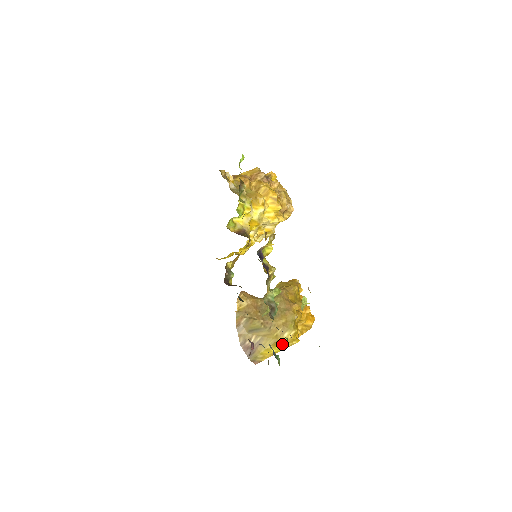
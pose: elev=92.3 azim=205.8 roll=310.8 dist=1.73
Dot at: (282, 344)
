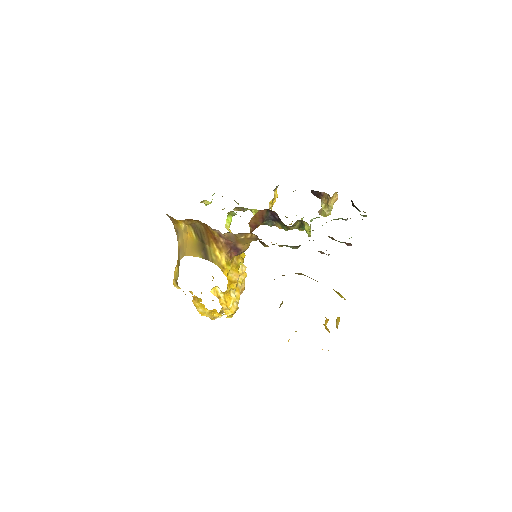
Dot at: occluded
